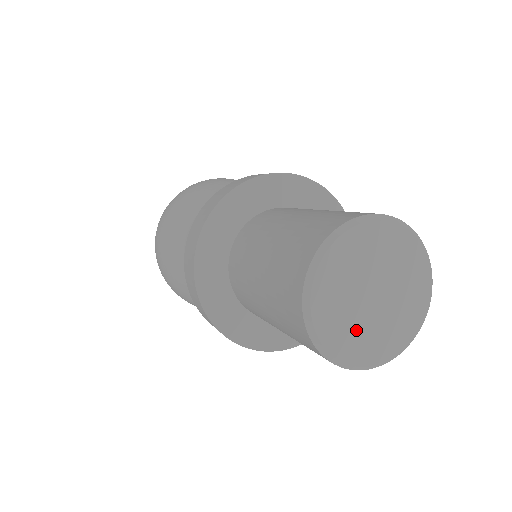
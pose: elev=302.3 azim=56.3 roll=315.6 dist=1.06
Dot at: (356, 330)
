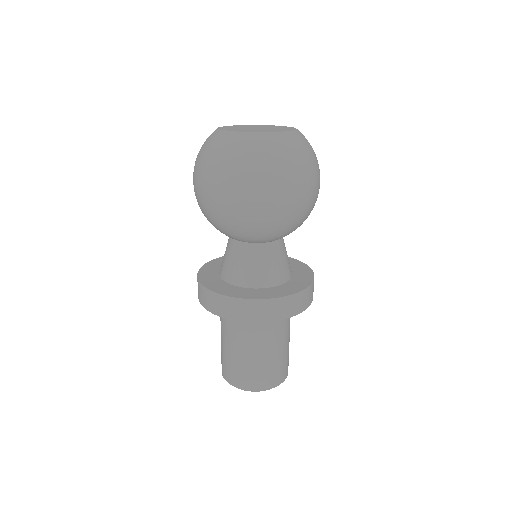
Dot at: occluded
